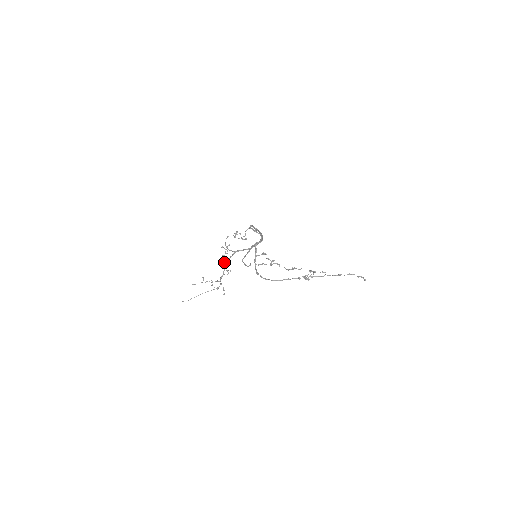
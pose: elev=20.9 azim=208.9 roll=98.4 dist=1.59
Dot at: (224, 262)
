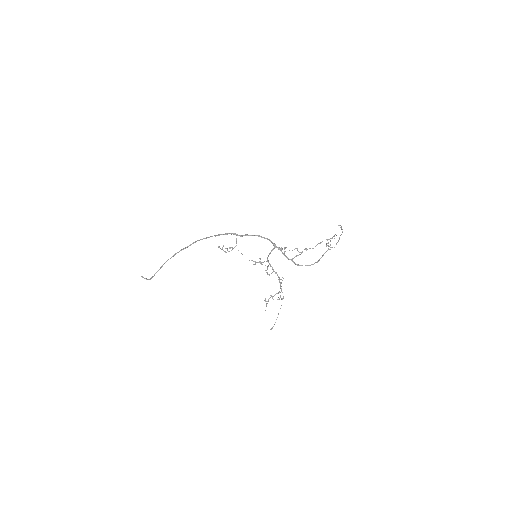
Dot at: occluded
